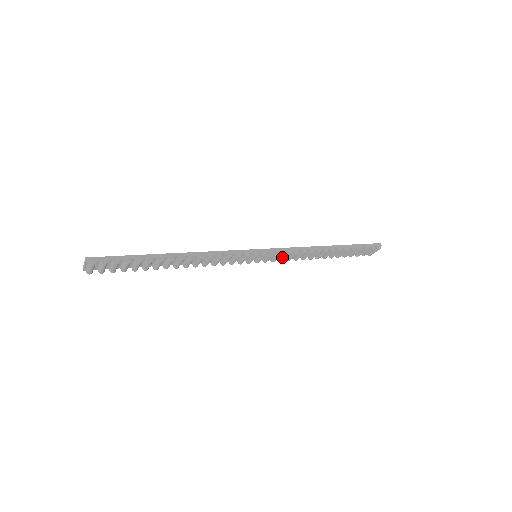
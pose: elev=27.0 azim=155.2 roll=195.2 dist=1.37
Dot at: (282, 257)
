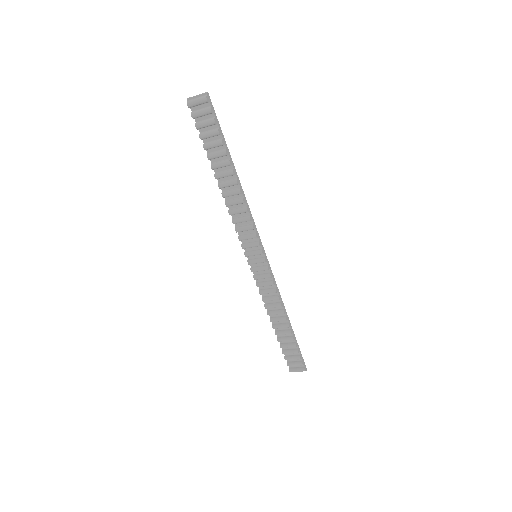
Dot at: (264, 282)
